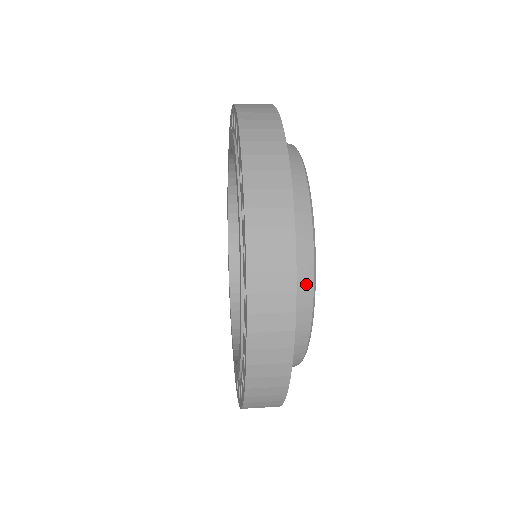
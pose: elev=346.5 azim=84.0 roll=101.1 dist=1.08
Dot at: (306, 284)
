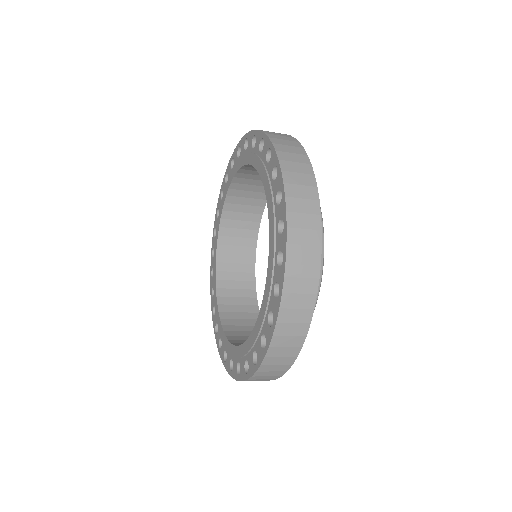
Dot at: occluded
